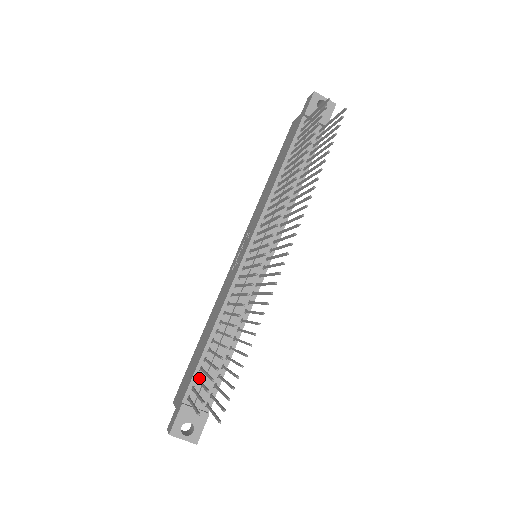
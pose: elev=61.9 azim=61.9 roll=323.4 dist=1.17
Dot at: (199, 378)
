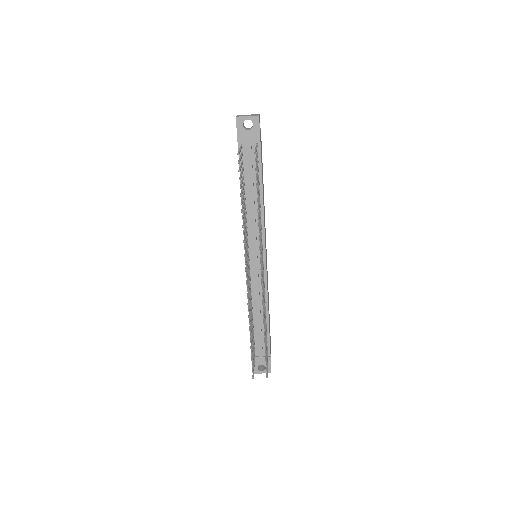
Dot at: (255, 341)
